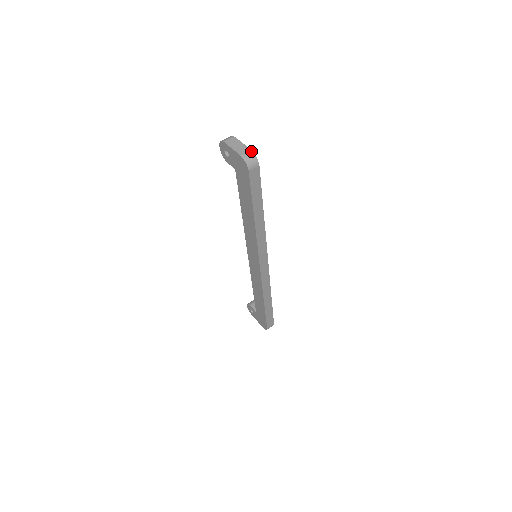
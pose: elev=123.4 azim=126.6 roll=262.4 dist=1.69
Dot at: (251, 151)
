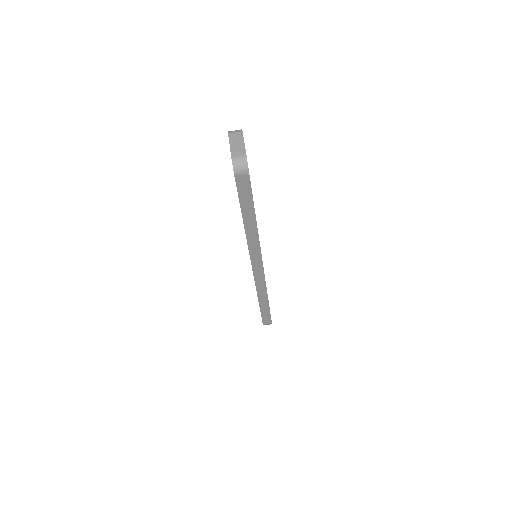
Dot at: (245, 155)
